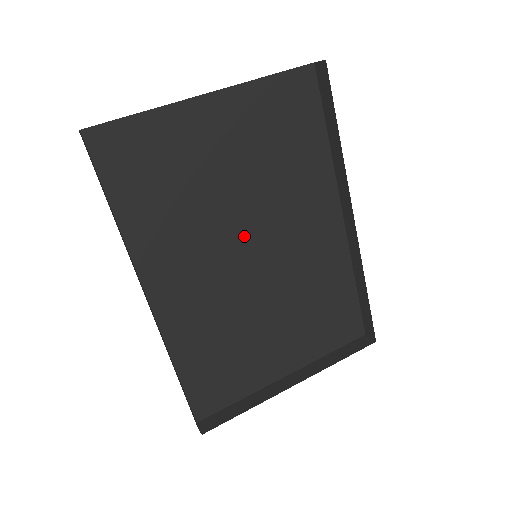
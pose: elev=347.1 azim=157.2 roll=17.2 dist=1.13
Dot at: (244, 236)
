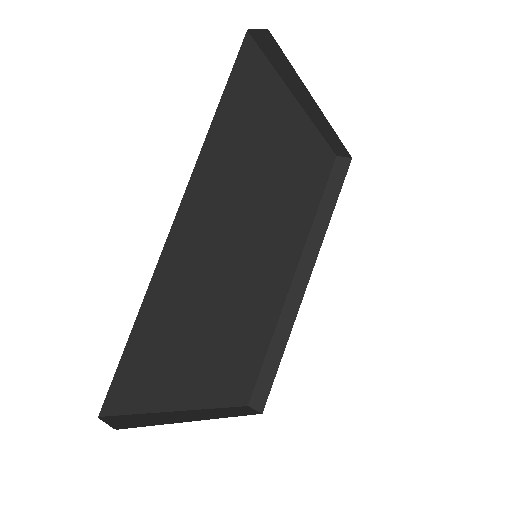
Dot at: (253, 233)
